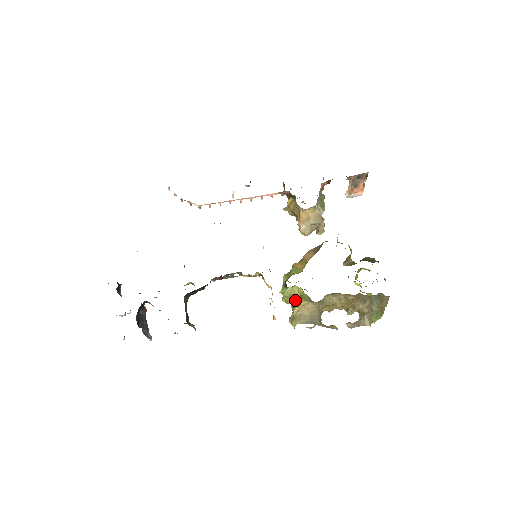
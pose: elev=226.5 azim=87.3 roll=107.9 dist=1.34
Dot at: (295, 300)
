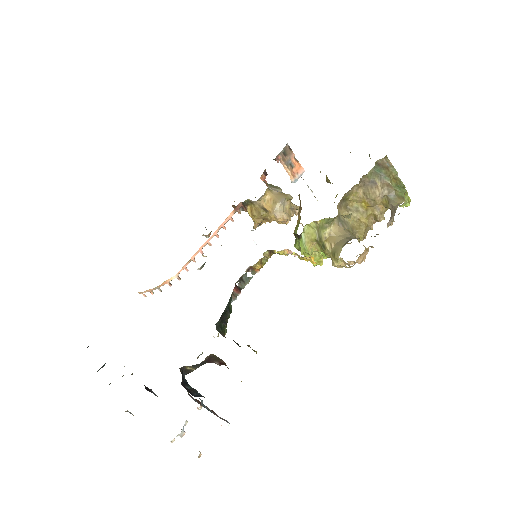
Dot at: (318, 240)
